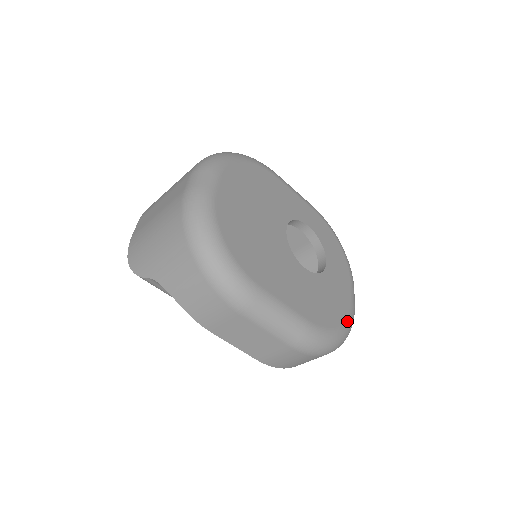
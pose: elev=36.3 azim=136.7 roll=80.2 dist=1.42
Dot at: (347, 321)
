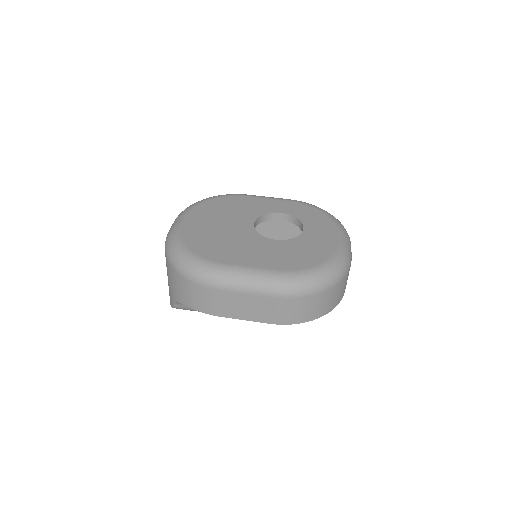
Dot at: (330, 260)
